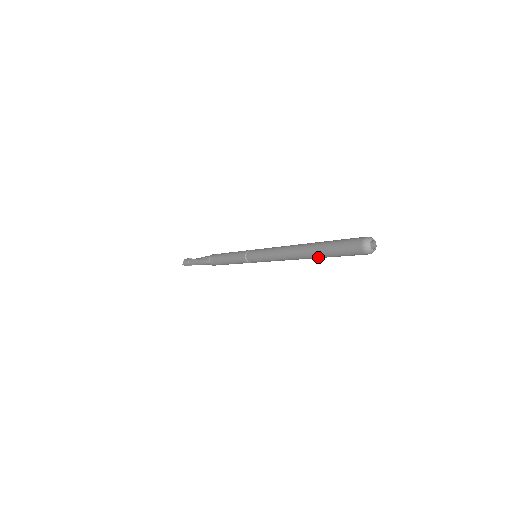
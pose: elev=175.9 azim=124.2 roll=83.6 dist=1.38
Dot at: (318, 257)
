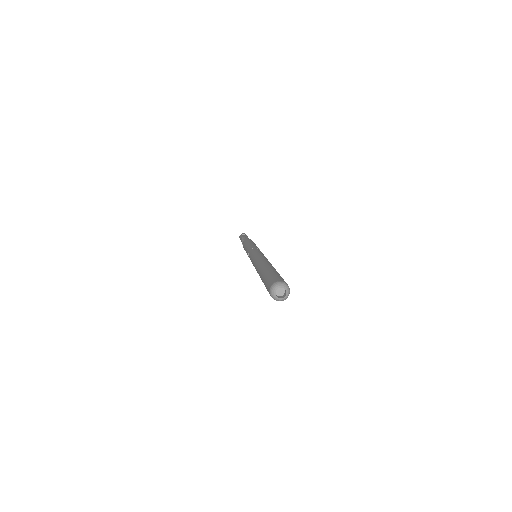
Dot at: occluded
